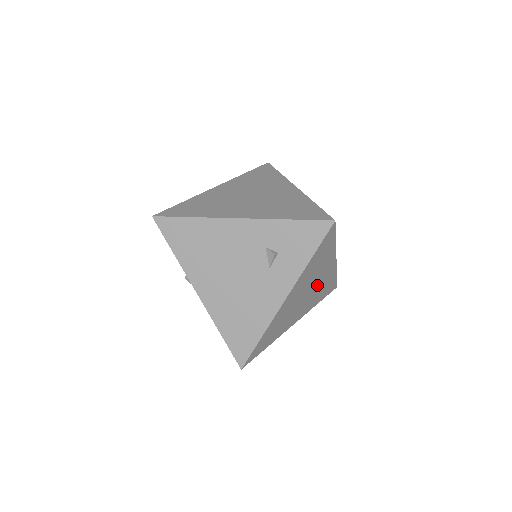
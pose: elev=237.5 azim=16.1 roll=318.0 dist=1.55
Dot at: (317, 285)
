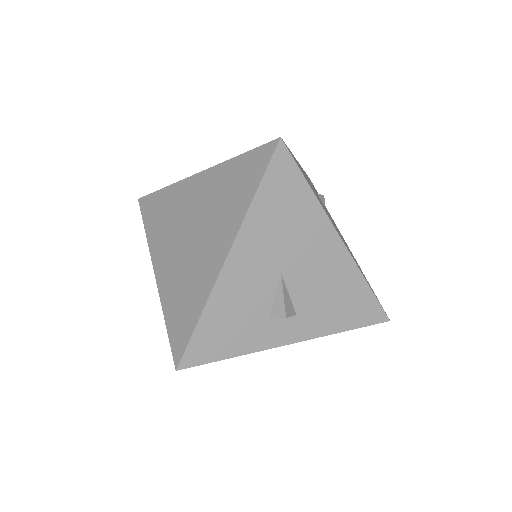
Dot at: occluded
